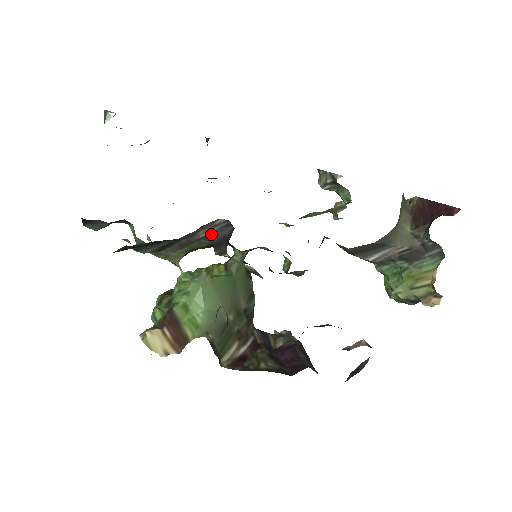
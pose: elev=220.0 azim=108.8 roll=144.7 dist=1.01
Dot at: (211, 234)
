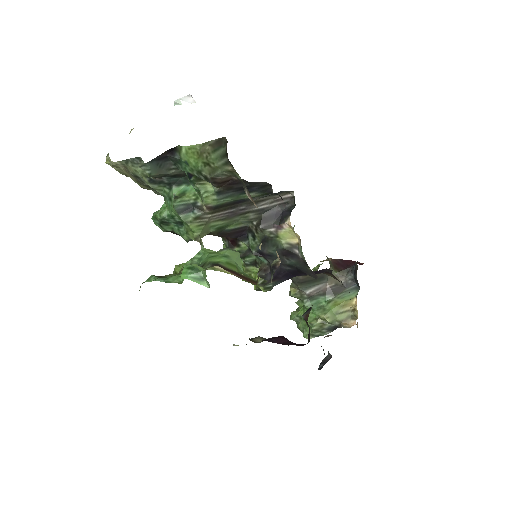
Dot at: (267, 208)
